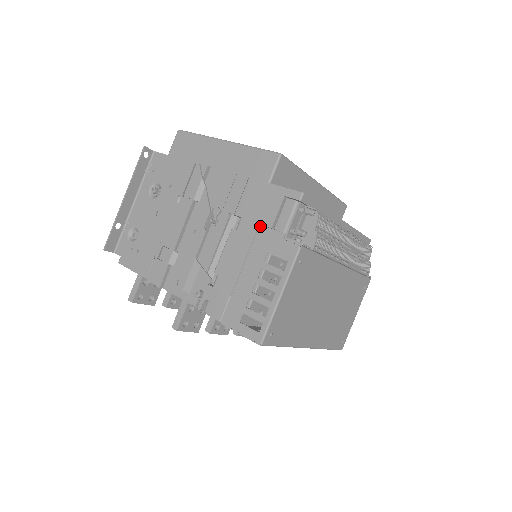
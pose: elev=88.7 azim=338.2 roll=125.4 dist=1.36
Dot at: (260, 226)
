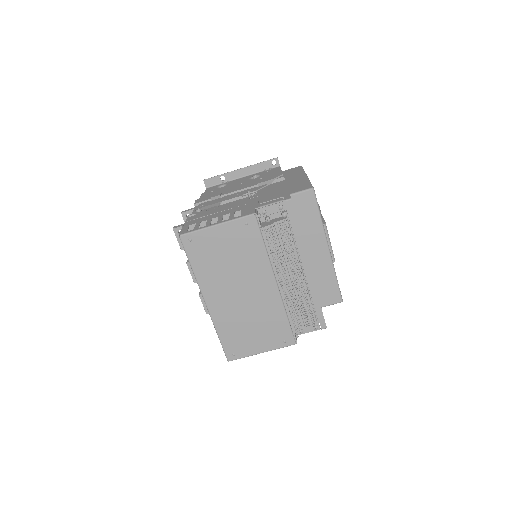
Dot at: (257, 201)
